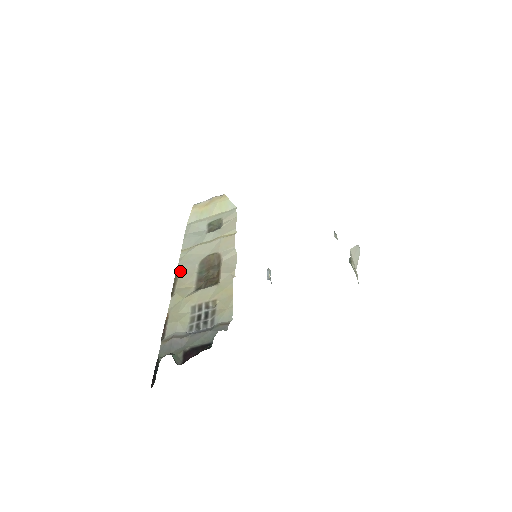
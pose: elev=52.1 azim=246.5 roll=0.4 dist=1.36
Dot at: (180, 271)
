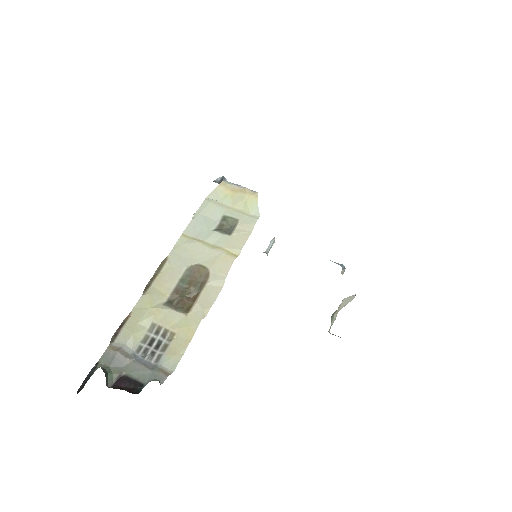
Dot at: (167, 264)
